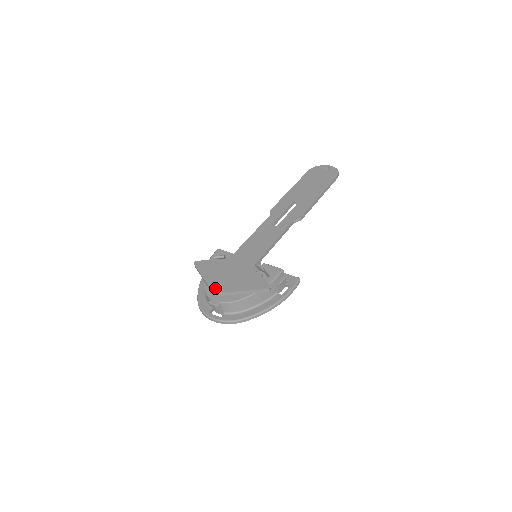
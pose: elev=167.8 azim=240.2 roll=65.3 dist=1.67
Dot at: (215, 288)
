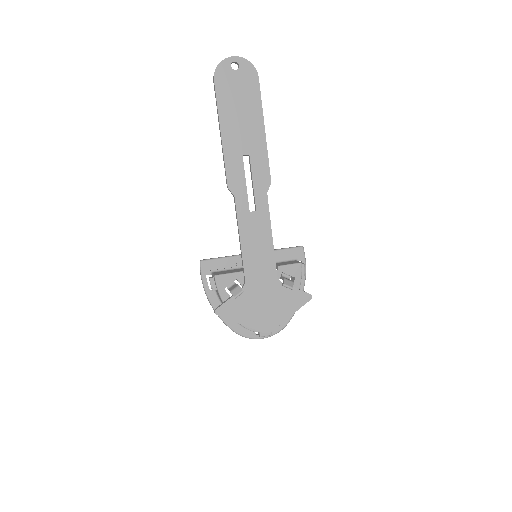
Dot at: (265, 329)
